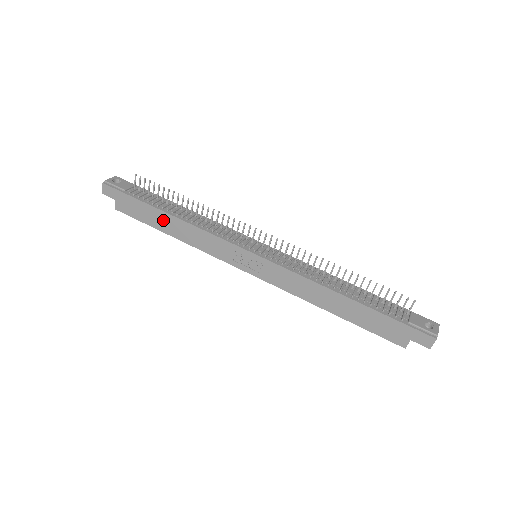
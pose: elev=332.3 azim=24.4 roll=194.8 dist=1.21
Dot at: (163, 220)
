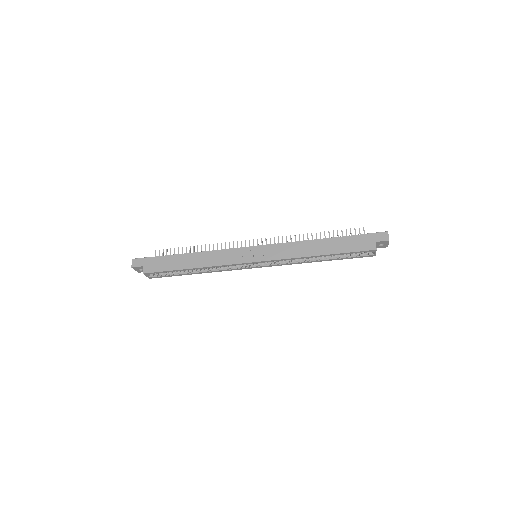
Dot at: (183, 260)
